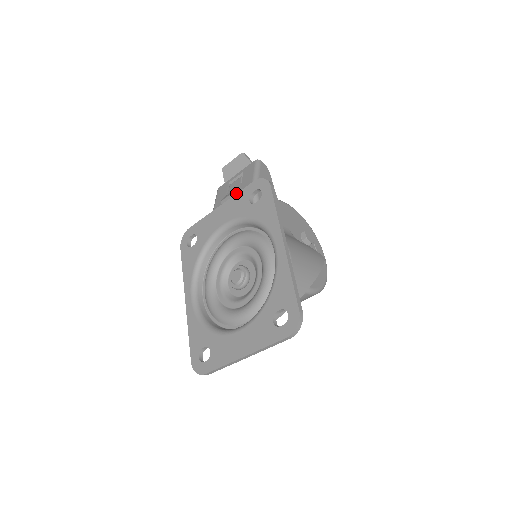
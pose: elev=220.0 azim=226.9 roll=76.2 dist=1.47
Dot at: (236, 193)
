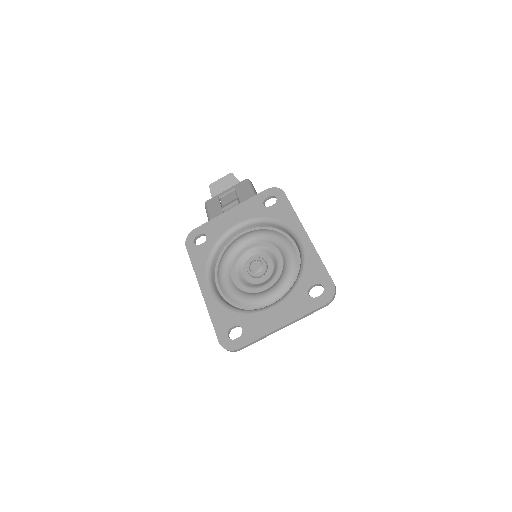
Dot at: (238, 202)
